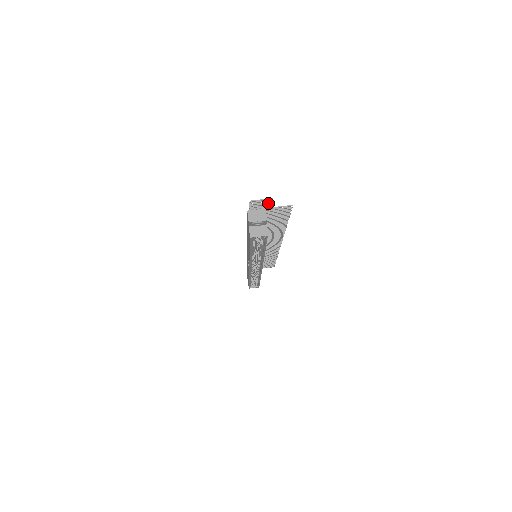
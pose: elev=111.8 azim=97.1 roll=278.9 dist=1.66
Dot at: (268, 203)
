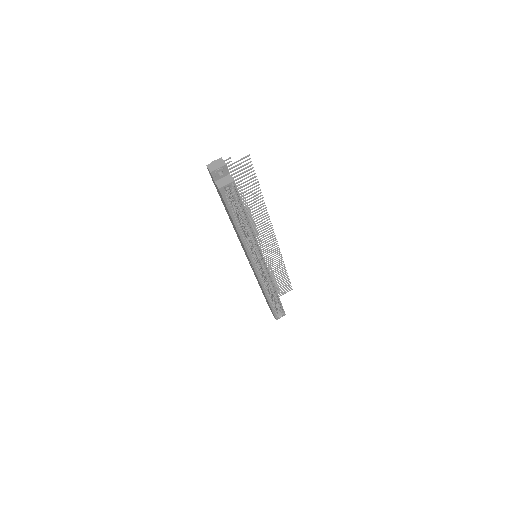
Dot at: occluded
